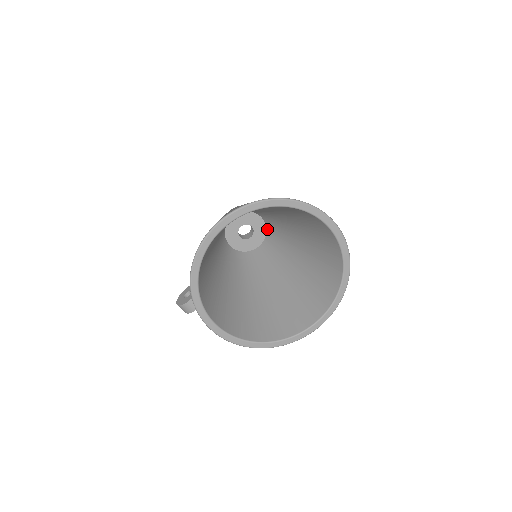
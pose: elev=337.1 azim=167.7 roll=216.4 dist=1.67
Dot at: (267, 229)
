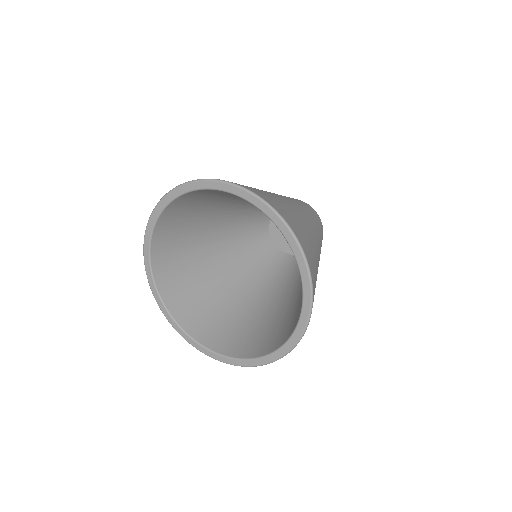
Dot at: occluded
